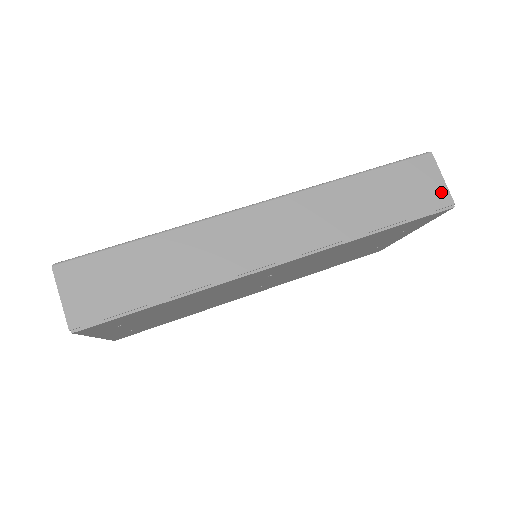
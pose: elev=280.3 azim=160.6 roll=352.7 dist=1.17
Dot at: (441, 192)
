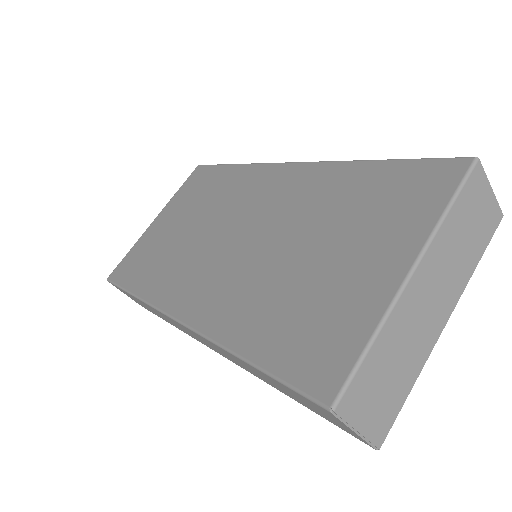
Dot at: (354, 435)
